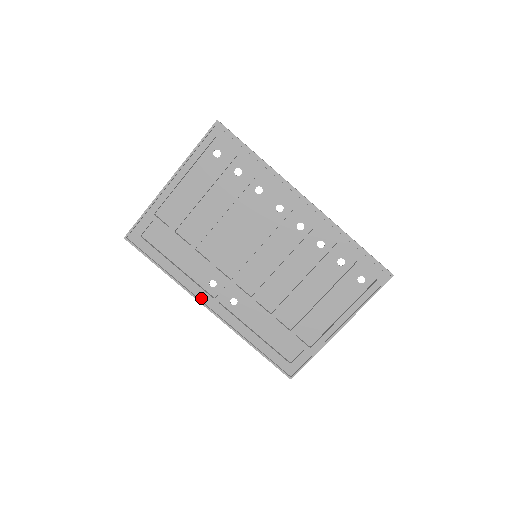
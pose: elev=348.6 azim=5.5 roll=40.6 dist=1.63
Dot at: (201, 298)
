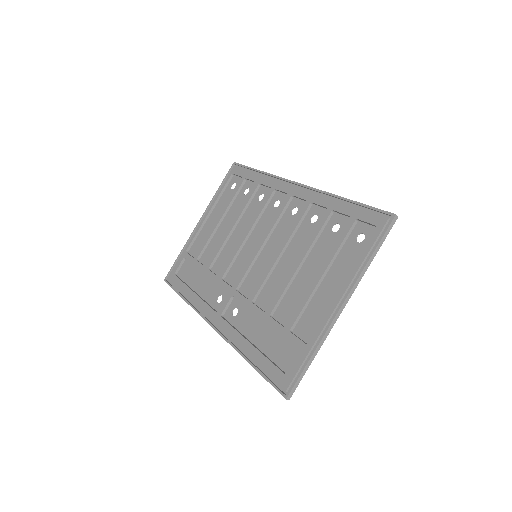
Dot at: (207, 316)
